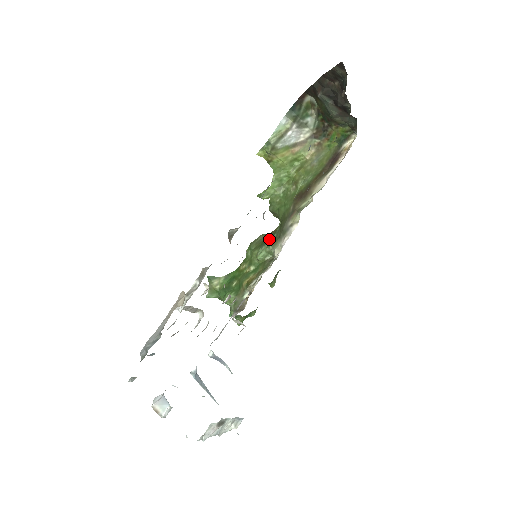
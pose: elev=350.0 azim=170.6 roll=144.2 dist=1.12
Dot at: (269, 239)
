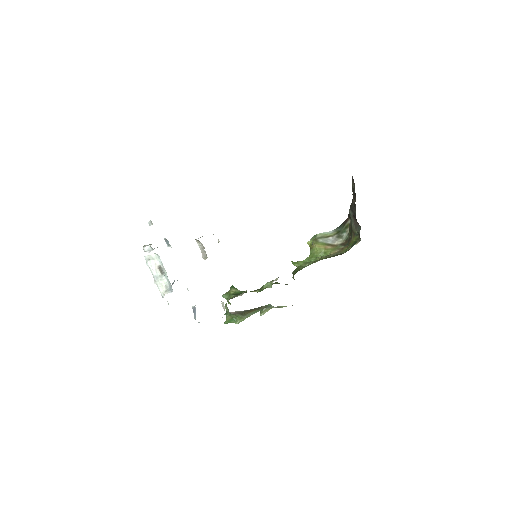
Dot at: occluded
